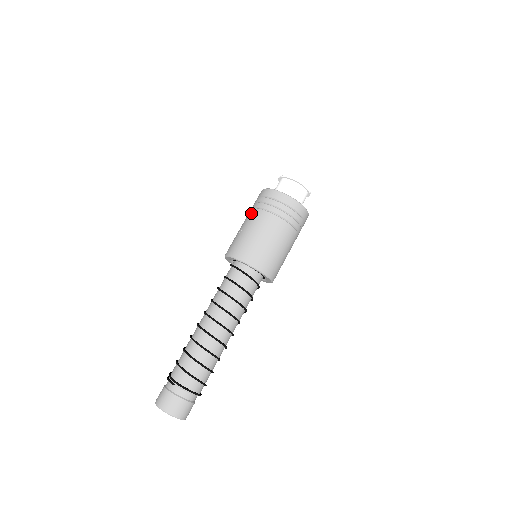
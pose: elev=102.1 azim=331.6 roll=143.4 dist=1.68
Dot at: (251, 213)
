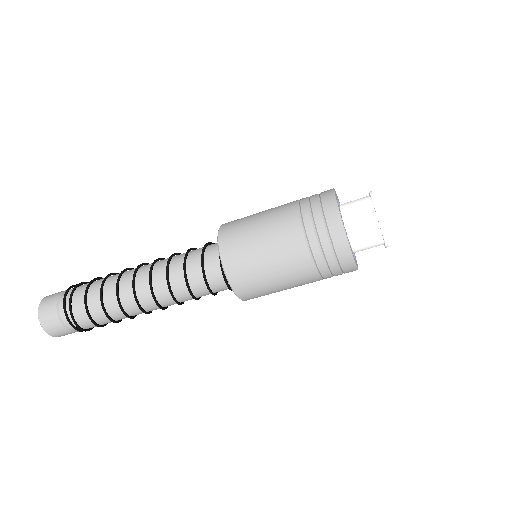
Dot at: (306, 271)
